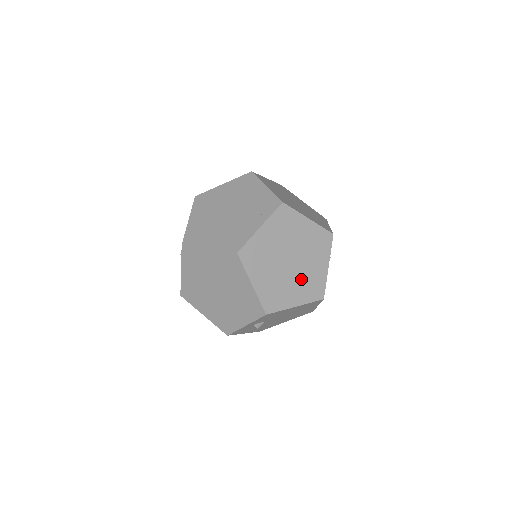
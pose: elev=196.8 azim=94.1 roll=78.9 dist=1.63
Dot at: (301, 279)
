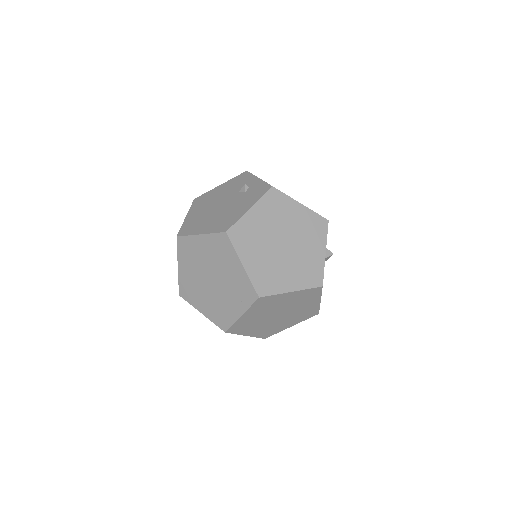
Dot at: (293, 316)
